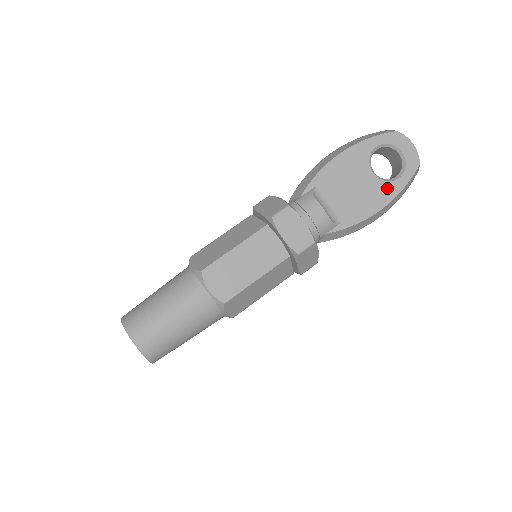
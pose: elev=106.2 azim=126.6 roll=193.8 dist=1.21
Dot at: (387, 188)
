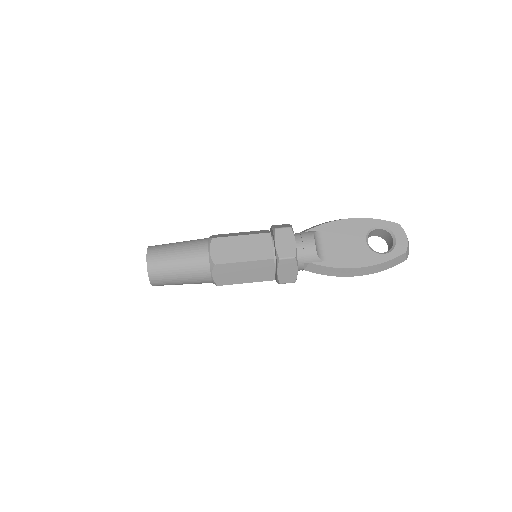
Dot at: (372, 256)
